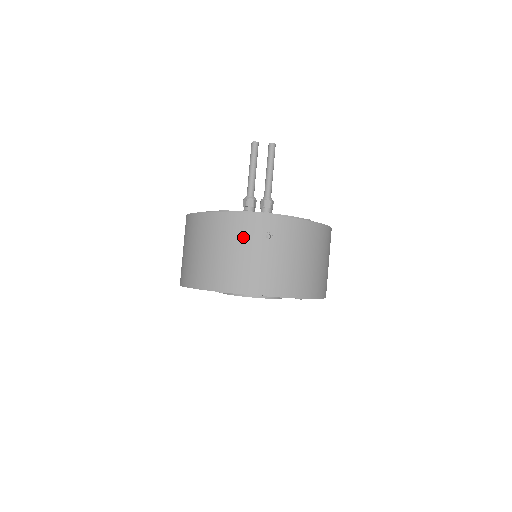
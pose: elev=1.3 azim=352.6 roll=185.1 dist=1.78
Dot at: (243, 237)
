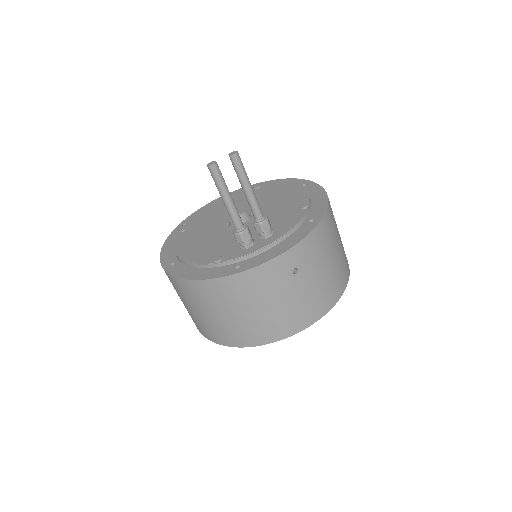
Dot at: (270, 288)
